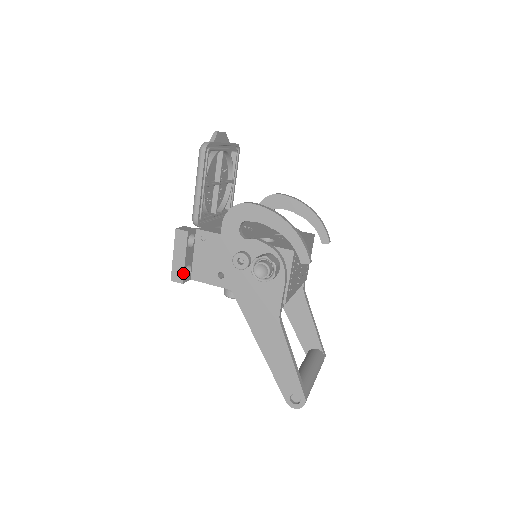
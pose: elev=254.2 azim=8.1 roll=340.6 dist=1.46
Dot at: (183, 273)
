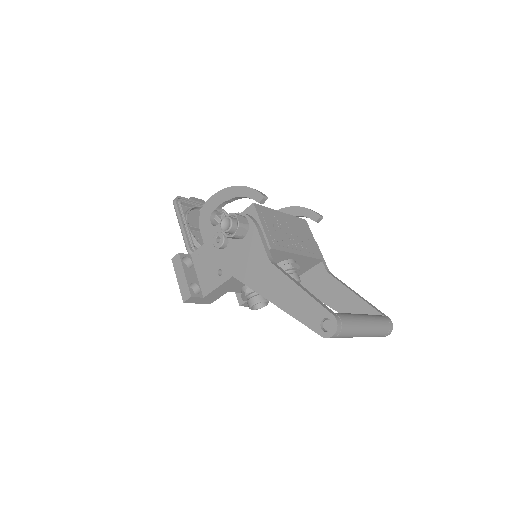
Dot at: (188, 287)
